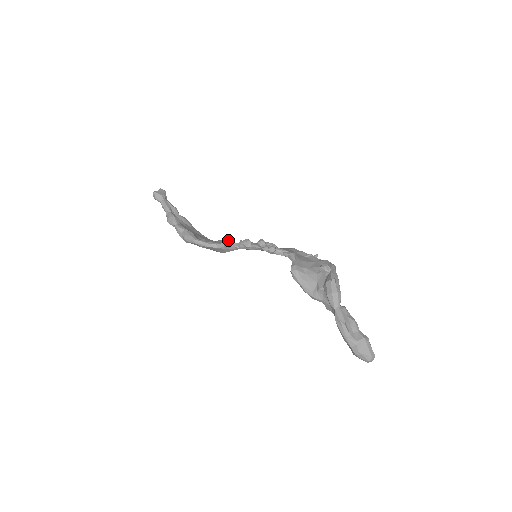
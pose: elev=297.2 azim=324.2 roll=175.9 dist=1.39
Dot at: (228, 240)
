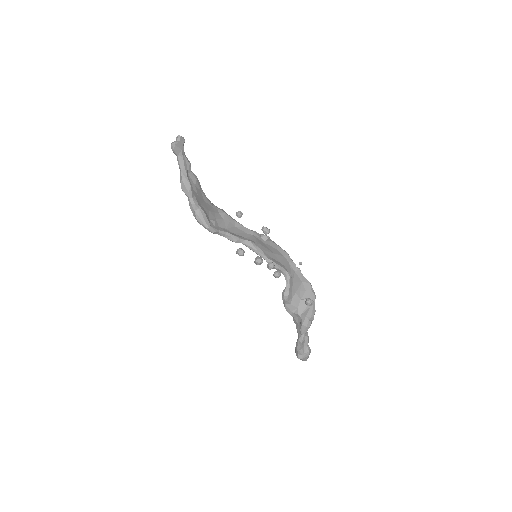
Dot at: (243, 251)
